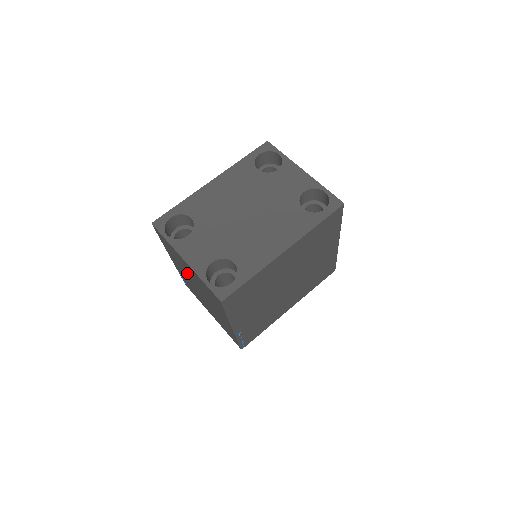
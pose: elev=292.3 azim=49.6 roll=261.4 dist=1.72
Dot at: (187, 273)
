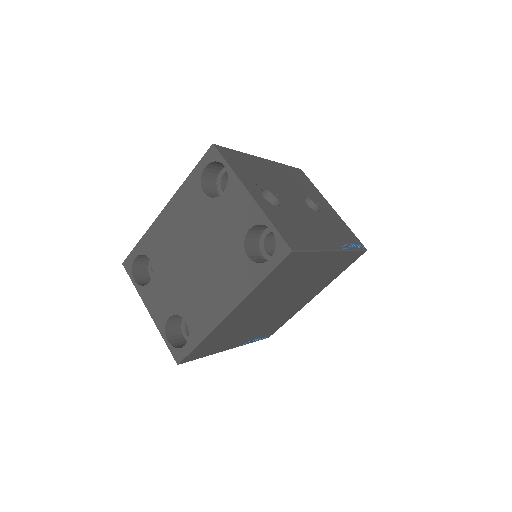
Dot at: occluded
